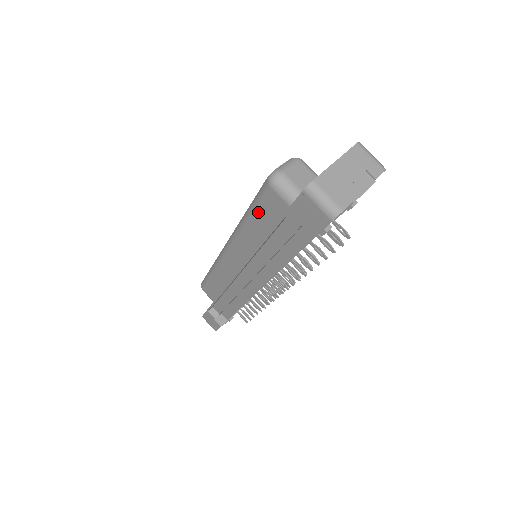
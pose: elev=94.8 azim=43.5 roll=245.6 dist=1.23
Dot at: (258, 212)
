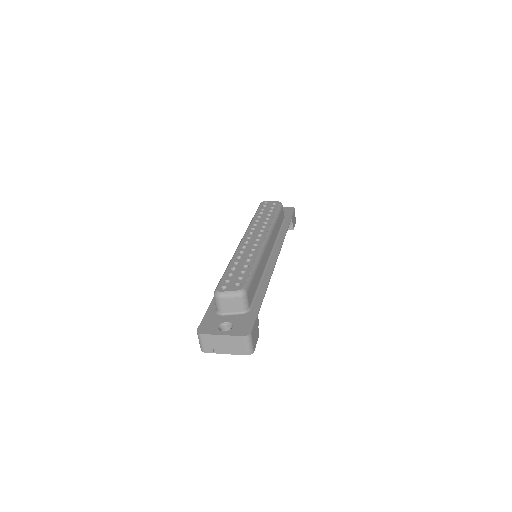
Dot at: occluded
